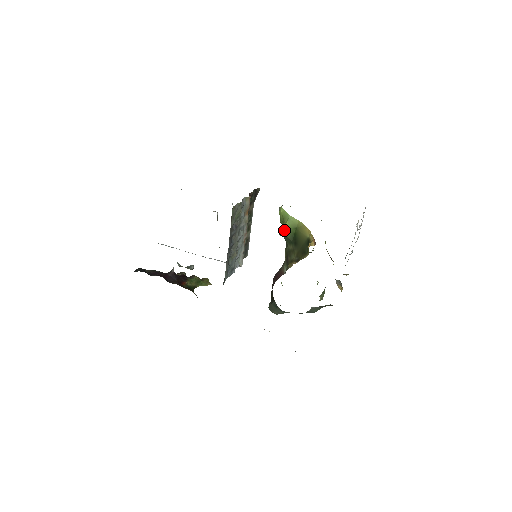
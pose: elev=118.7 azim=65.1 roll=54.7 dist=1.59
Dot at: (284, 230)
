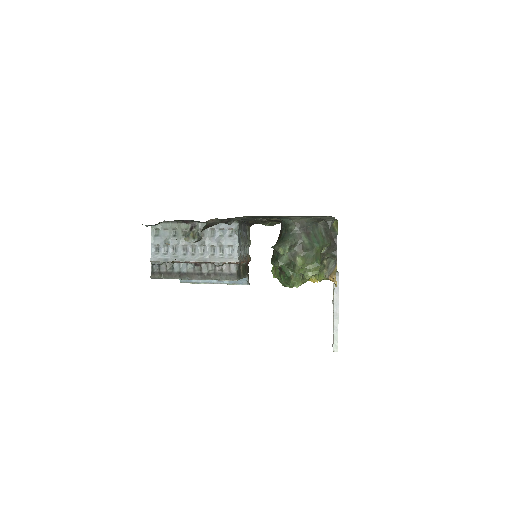
Dot at: occluded
